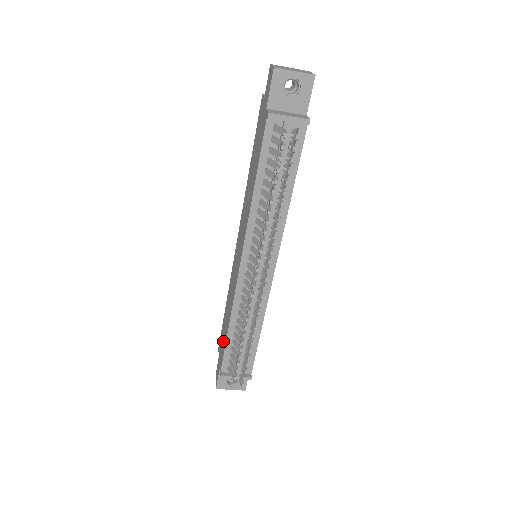
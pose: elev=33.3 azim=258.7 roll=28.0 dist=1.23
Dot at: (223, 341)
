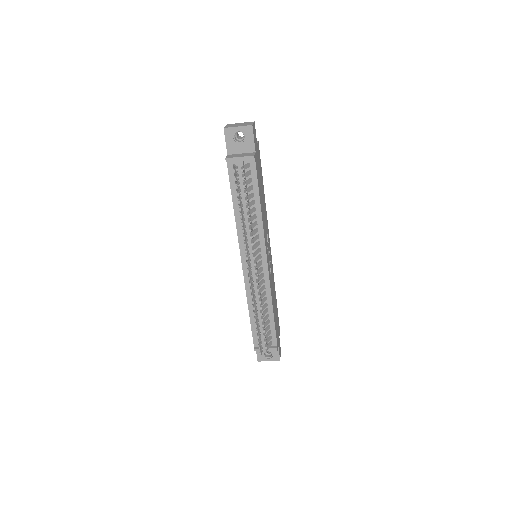
Dot at: occluded
